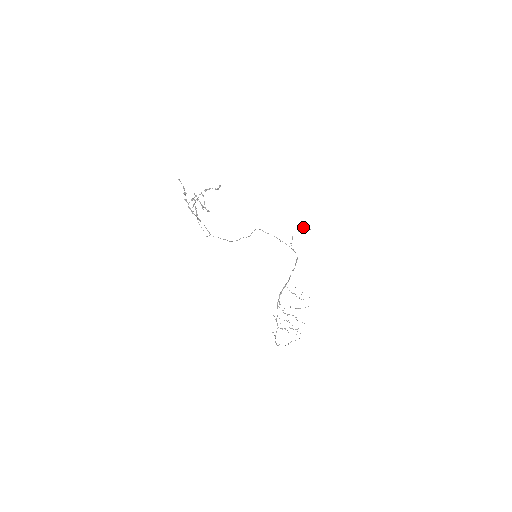
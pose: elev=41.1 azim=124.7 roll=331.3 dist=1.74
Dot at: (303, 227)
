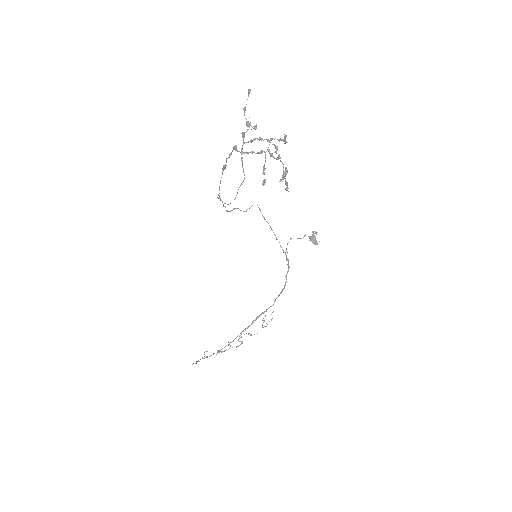
Dot at: (311, 236)
